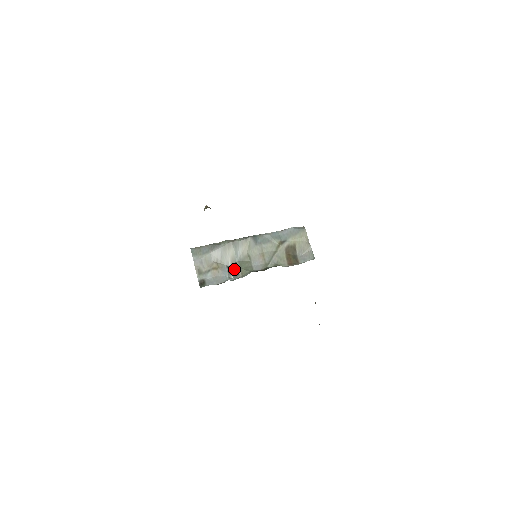
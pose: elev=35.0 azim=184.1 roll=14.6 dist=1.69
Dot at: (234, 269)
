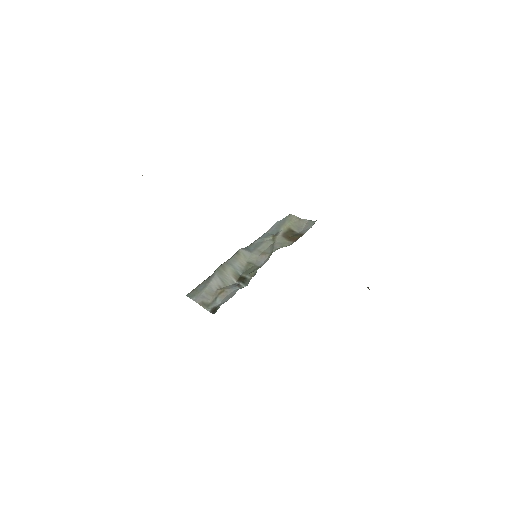
Dot at: (241, 280)
